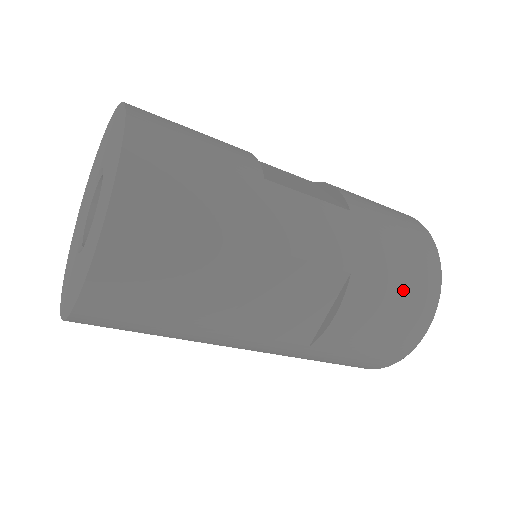
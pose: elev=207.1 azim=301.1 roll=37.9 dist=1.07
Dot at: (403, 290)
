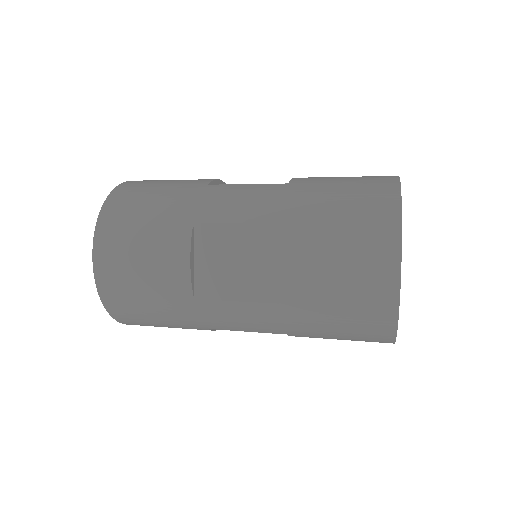
Dot at: (347, 226)
